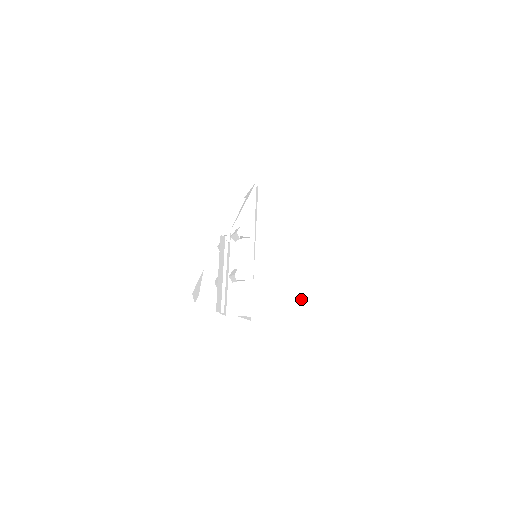
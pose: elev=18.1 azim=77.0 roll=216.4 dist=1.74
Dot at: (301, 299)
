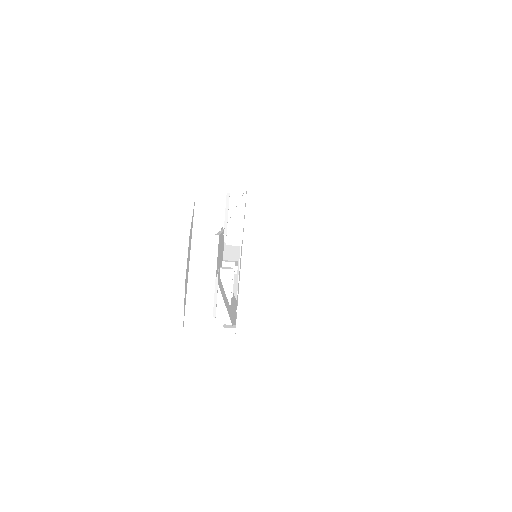
Dot at: occluded
